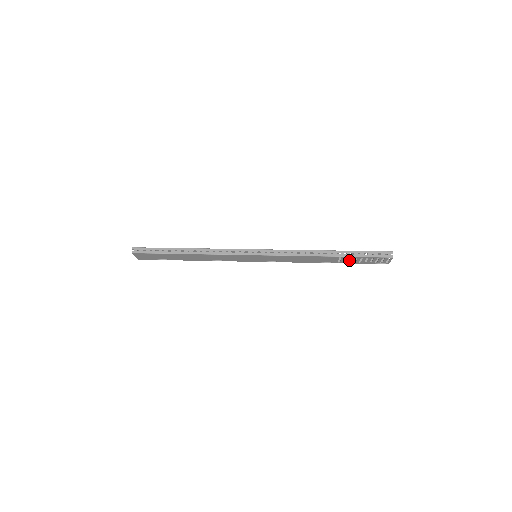
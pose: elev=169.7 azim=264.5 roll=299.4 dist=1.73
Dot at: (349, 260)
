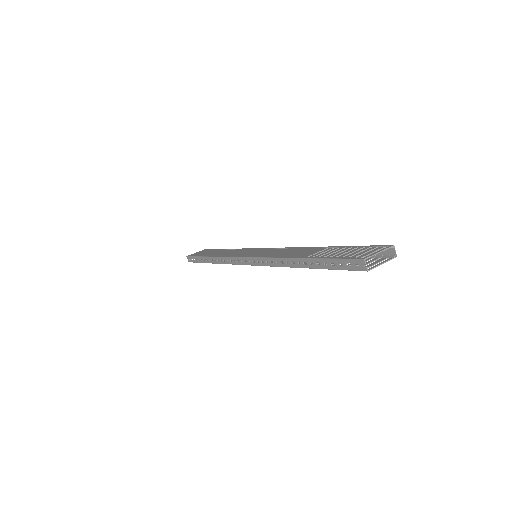
Dot at: occluded
